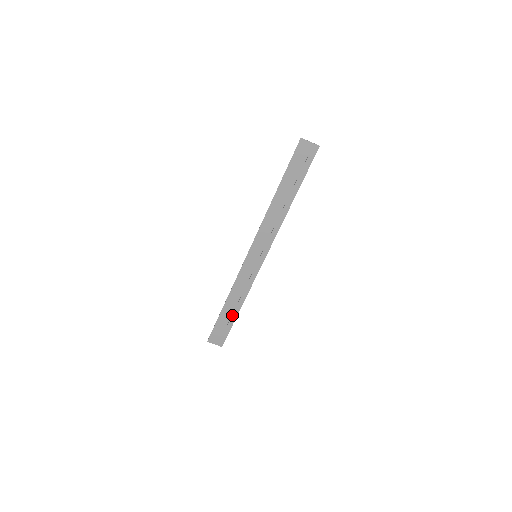
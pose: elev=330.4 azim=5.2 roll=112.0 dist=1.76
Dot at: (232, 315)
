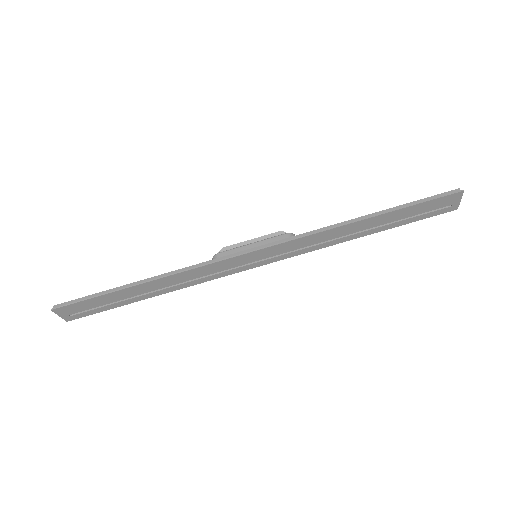
Dot at: (135, 297)
